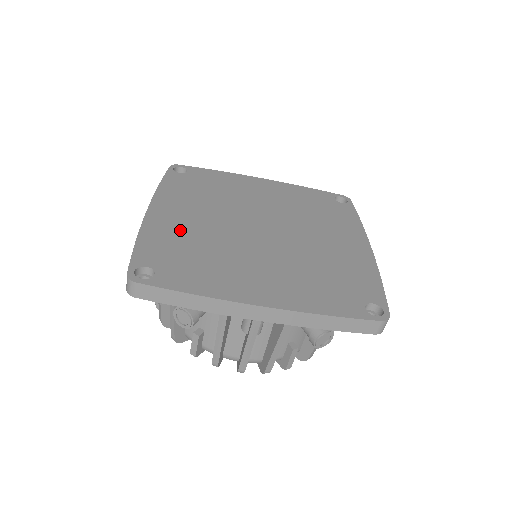
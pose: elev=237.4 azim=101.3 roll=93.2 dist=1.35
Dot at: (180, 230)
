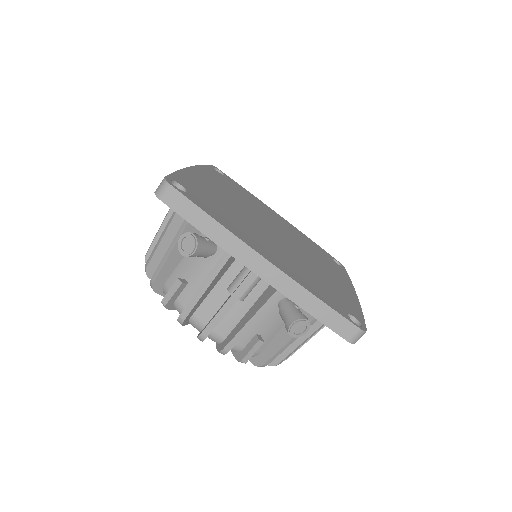
Dot at: (211, 190)
